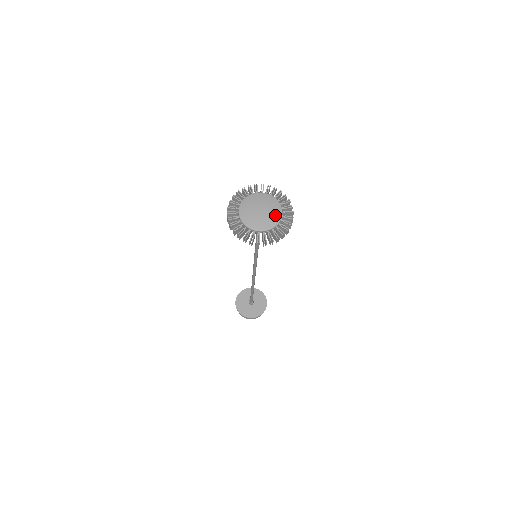
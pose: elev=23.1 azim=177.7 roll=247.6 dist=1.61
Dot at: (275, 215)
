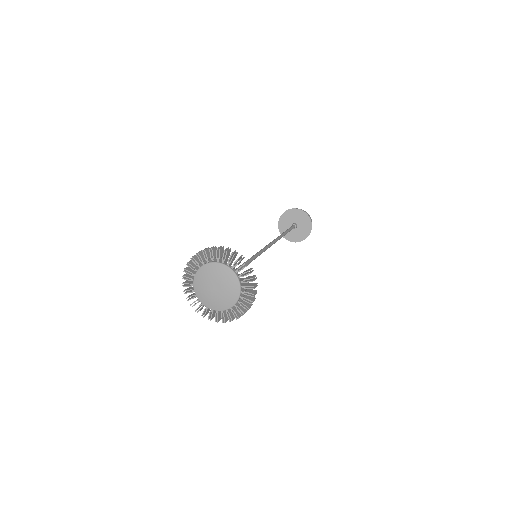
Dot at: (232, 294)
